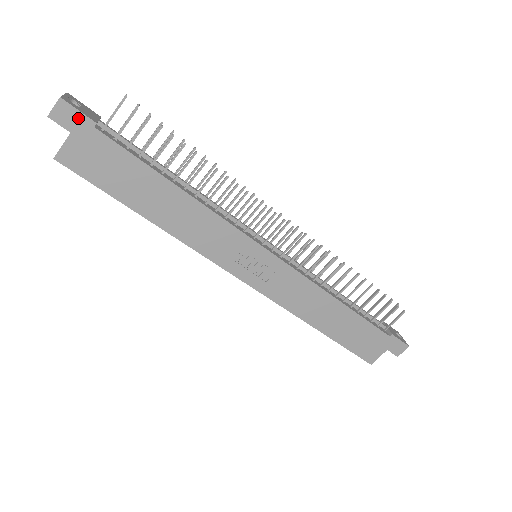
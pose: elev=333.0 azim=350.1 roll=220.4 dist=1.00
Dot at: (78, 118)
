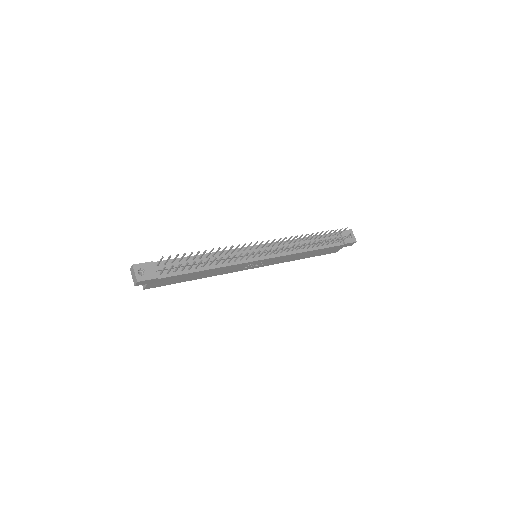
Dot at: (148, 281)
